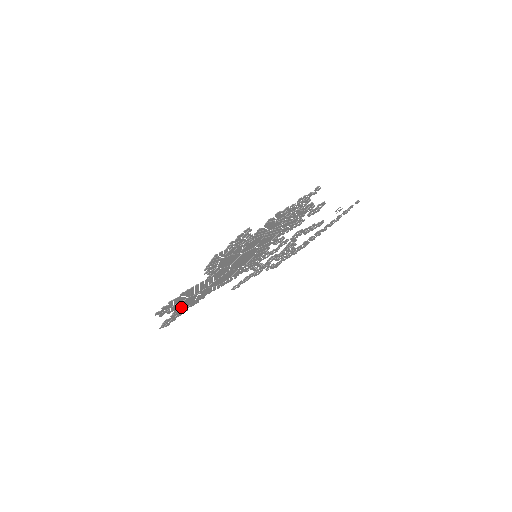
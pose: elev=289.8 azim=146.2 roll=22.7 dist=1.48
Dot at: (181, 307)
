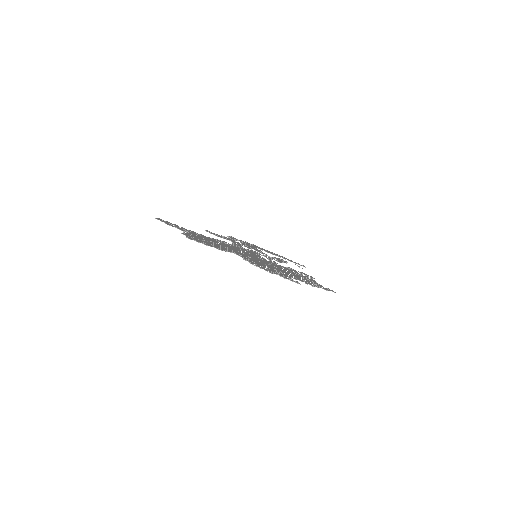
Dot at: (192, 234)
